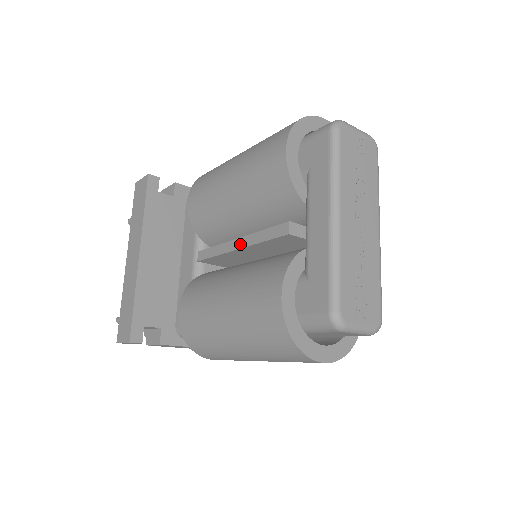
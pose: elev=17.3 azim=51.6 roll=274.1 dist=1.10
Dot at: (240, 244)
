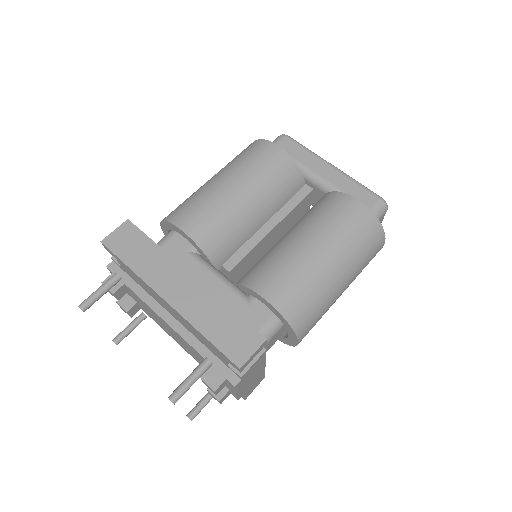
Dot at: (273, 223)
